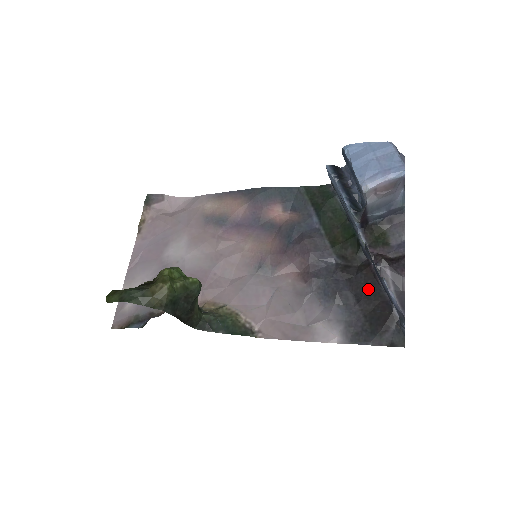
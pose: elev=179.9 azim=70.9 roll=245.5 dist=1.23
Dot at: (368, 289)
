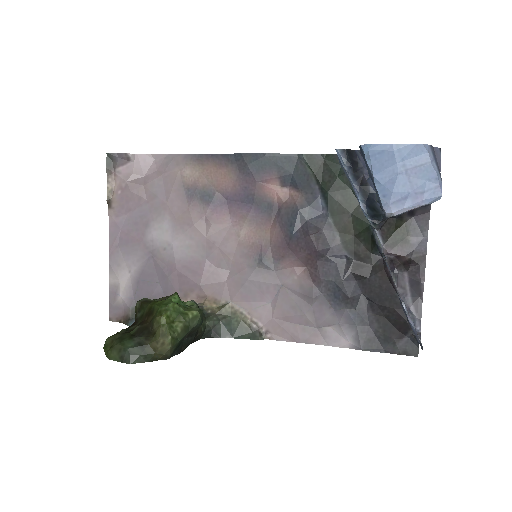
Dot at: (383, 294)
